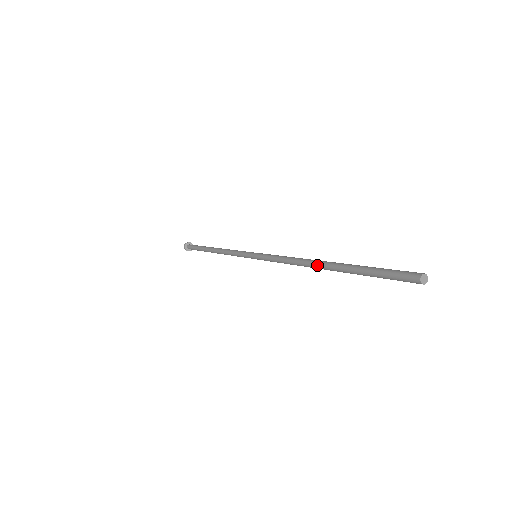
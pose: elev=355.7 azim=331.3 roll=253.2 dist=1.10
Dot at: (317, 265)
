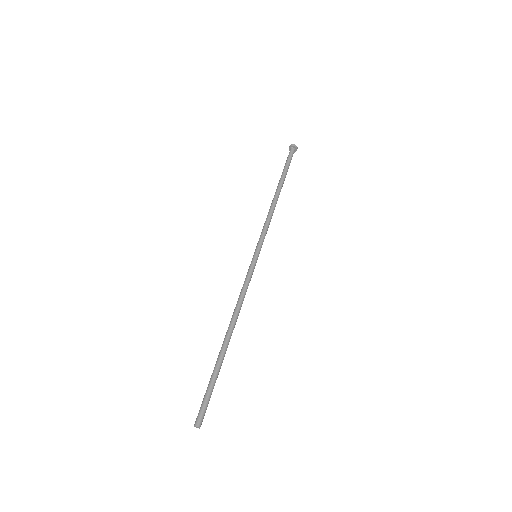
Dot at: (227, 335)
